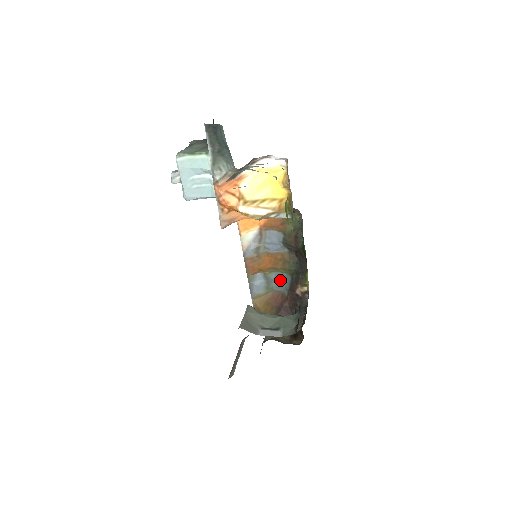
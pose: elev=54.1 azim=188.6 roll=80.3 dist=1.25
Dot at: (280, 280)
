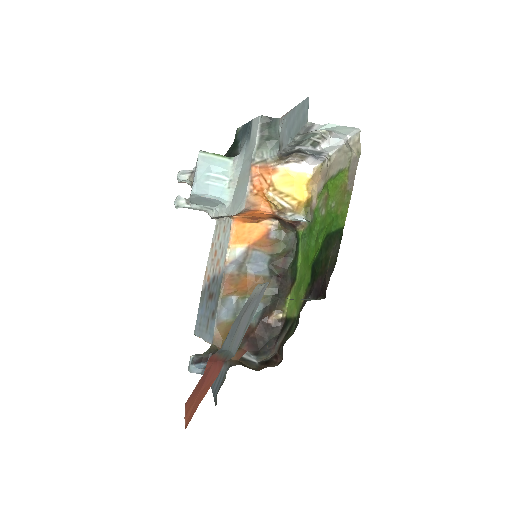
Dot at: occluded
